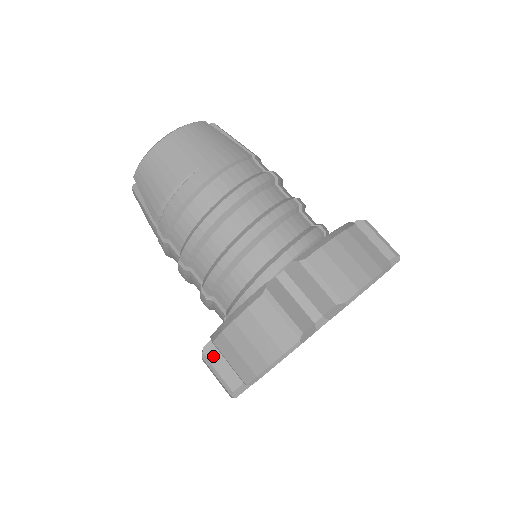
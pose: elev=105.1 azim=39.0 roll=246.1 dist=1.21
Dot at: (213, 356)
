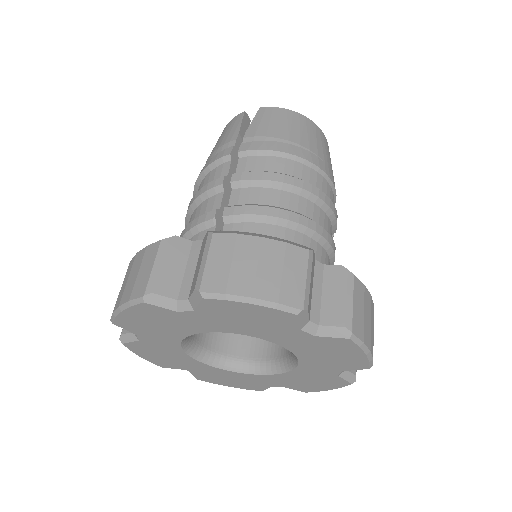
Dot at: (174, 250)
